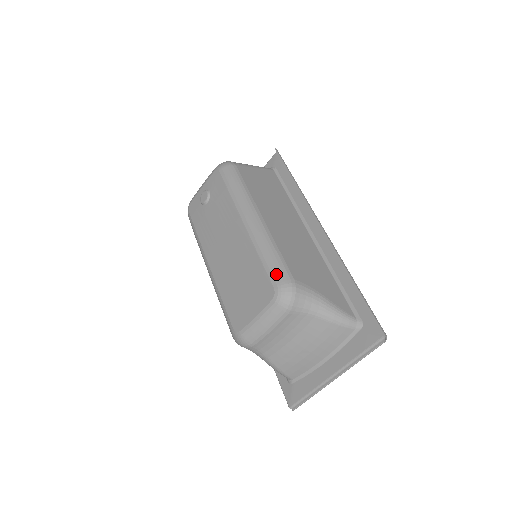
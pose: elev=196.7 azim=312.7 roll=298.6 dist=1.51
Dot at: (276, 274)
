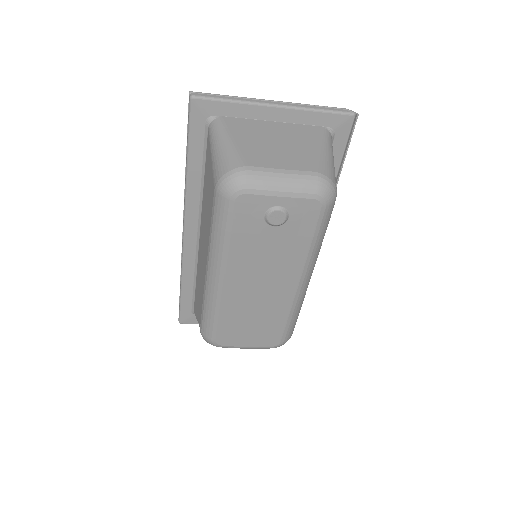
Dot at: (289, 333)
